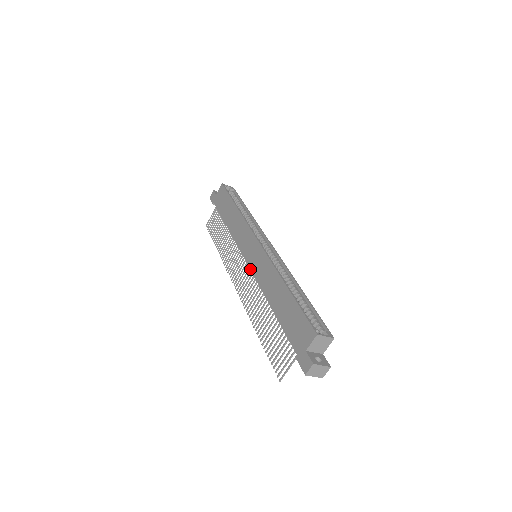
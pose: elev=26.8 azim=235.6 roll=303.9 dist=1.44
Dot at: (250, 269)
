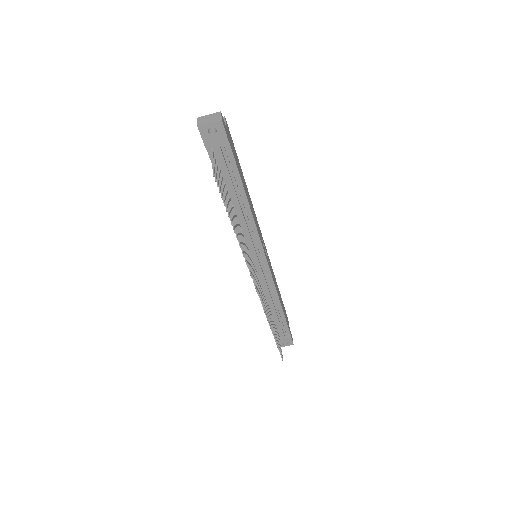
Dot at: occluded
